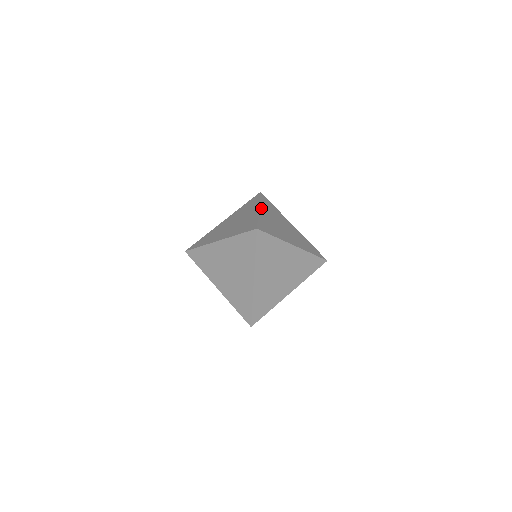
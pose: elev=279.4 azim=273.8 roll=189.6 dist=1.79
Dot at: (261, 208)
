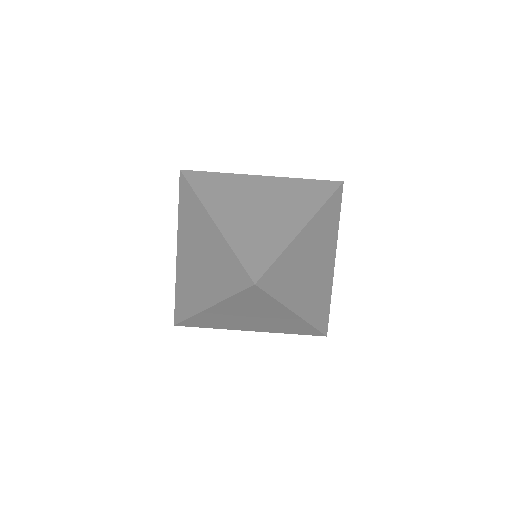
Dot at: (310, 225)
